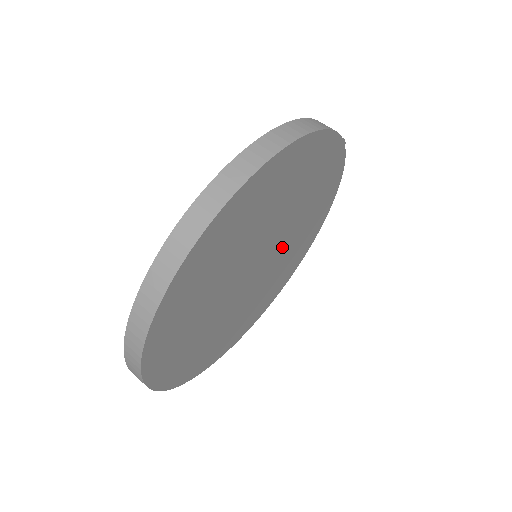
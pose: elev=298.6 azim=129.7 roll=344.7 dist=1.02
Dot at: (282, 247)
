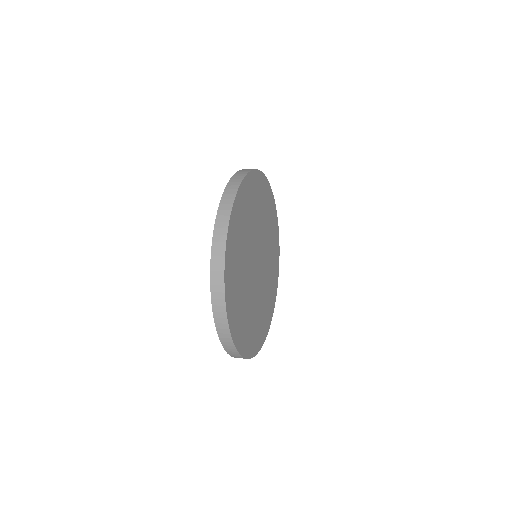
Dot at: (263, 276)
